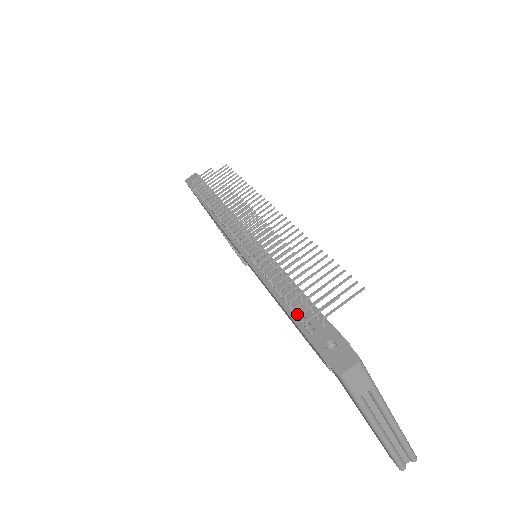
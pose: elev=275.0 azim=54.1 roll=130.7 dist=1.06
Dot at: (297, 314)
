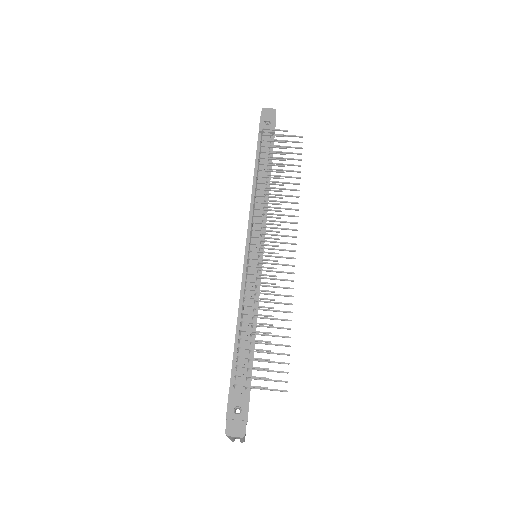
Dot at: (237, 368)
